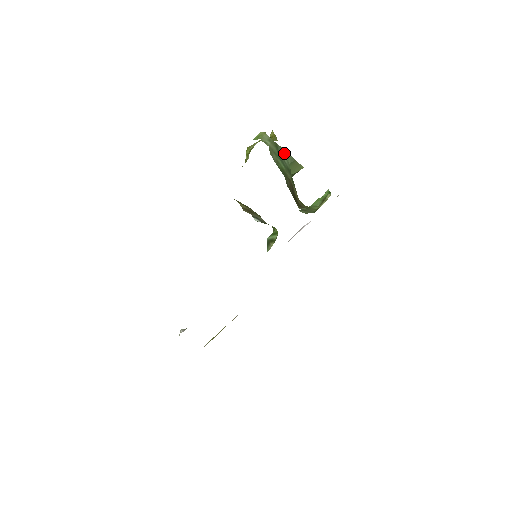
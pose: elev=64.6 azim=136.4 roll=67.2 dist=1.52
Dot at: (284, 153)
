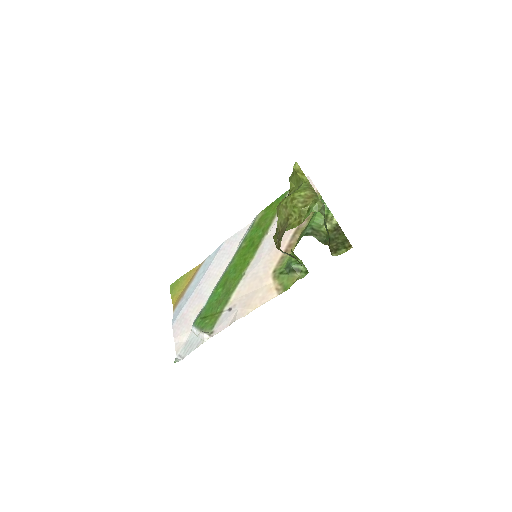
Dot at: occluded
